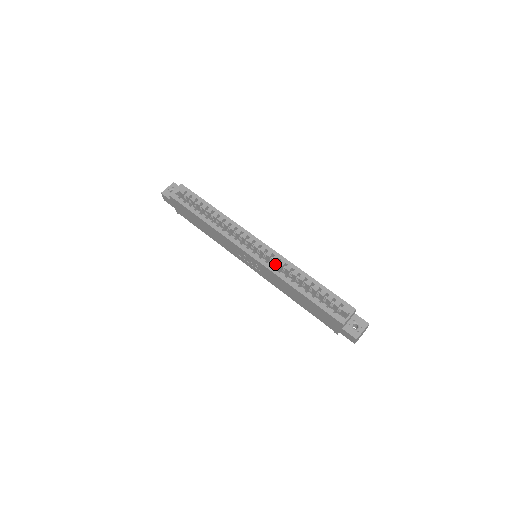
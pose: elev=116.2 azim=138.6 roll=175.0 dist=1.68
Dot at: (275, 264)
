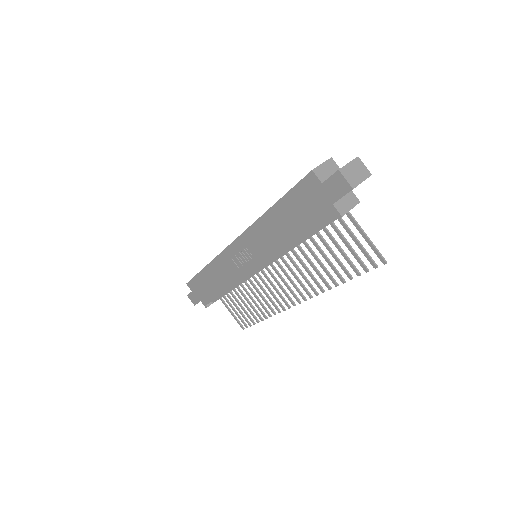
Dot at: occluded
